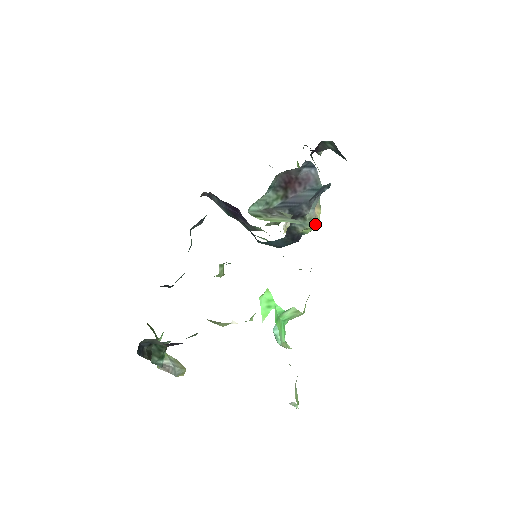
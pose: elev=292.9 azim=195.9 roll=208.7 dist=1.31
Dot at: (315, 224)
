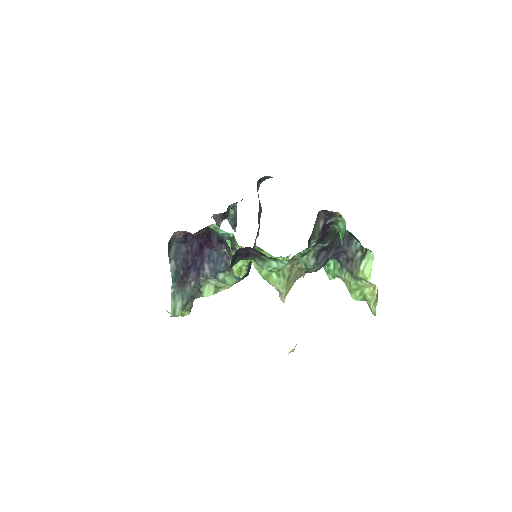
Dot at: occluded
